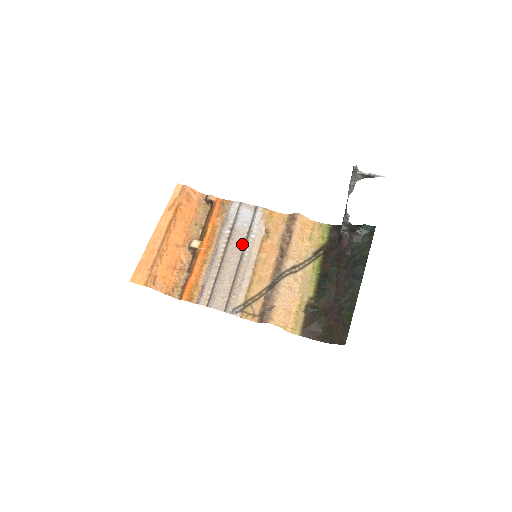
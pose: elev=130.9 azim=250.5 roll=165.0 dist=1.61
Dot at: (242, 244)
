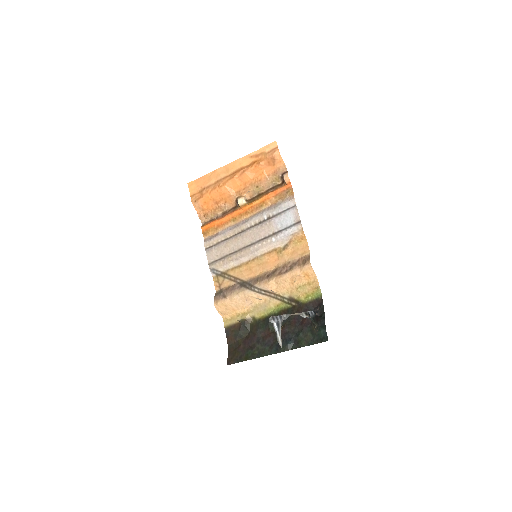
Dot at: (262, 237)
